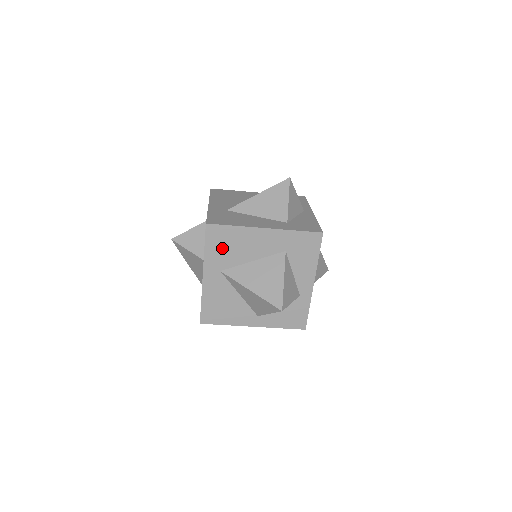
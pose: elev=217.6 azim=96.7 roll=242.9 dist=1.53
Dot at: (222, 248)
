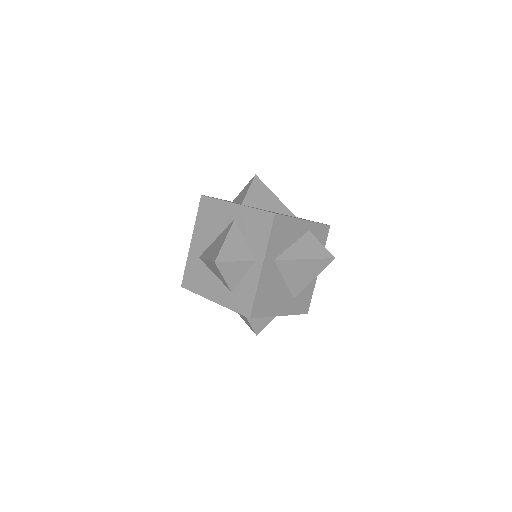
Dot at: occluded
